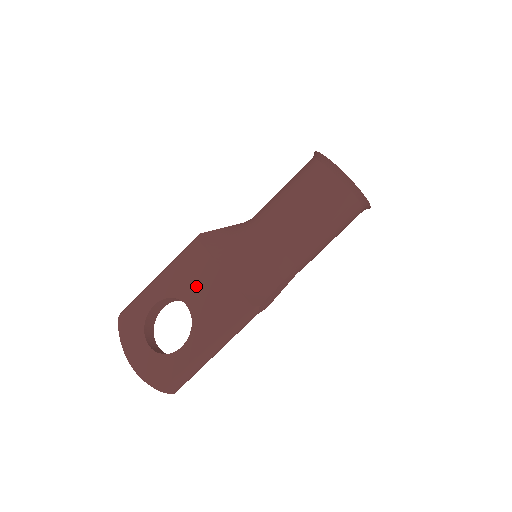
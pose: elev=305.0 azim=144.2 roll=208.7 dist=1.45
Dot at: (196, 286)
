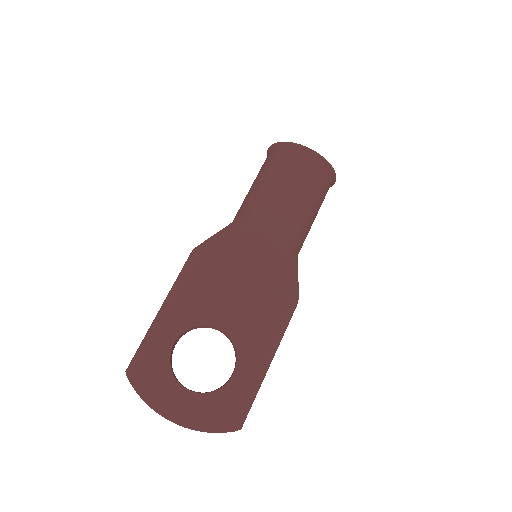
Dot at: (220, 303)
